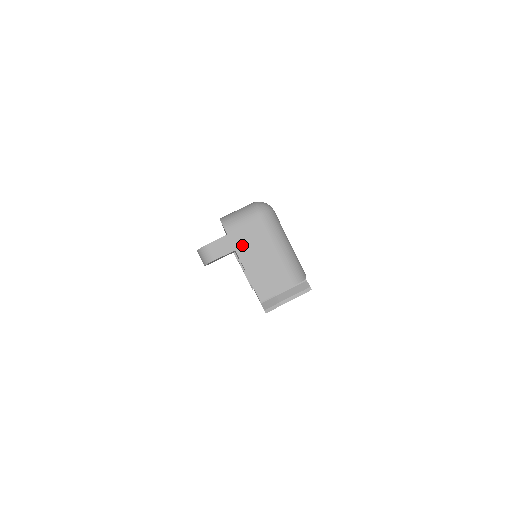
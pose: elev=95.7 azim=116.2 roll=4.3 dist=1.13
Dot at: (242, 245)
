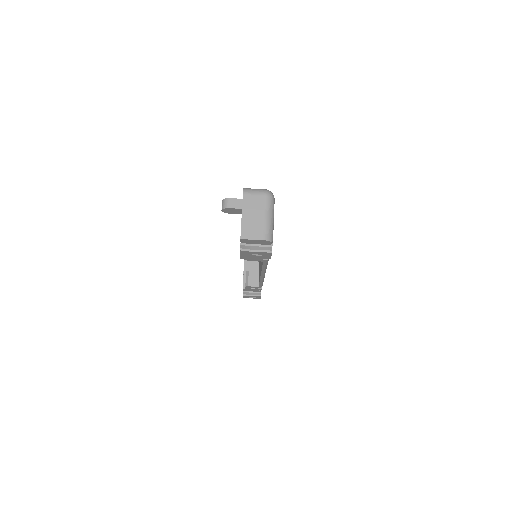
Dot at: (247, 205)
